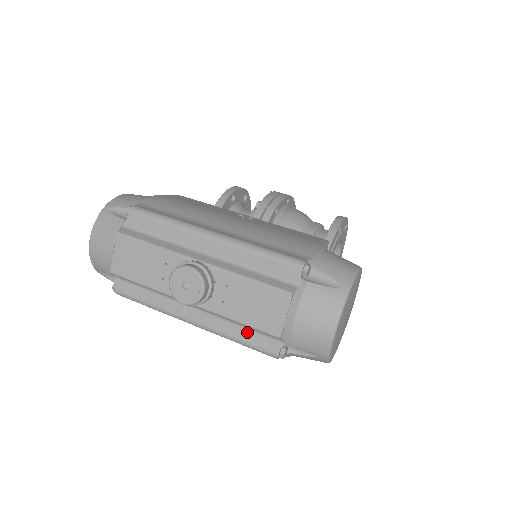
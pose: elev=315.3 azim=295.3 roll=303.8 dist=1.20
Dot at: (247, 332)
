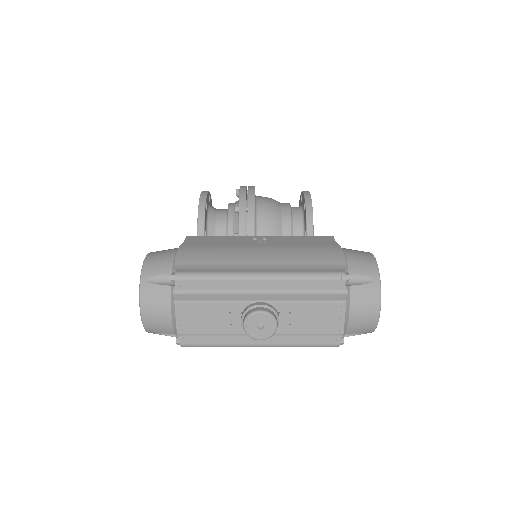
Dot at: (311, 337)
